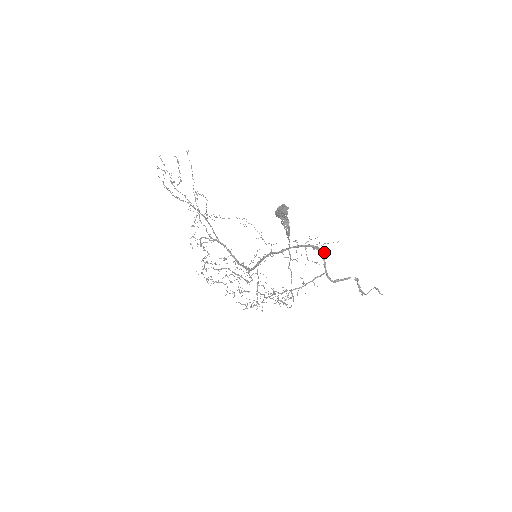
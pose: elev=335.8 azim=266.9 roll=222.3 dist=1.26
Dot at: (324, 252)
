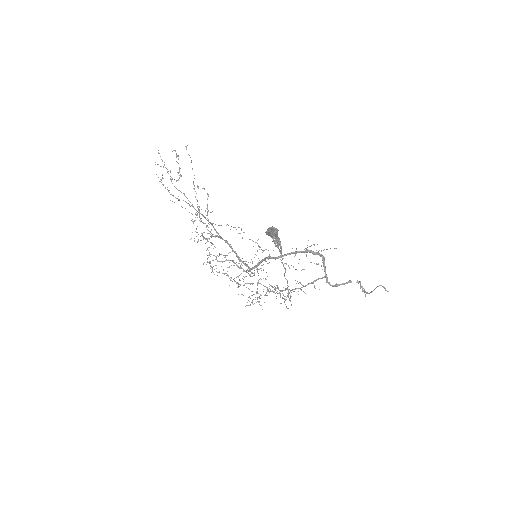
Dot at: (324, 257)
